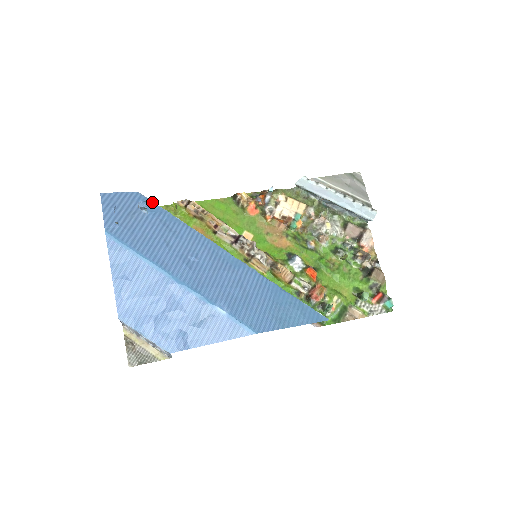
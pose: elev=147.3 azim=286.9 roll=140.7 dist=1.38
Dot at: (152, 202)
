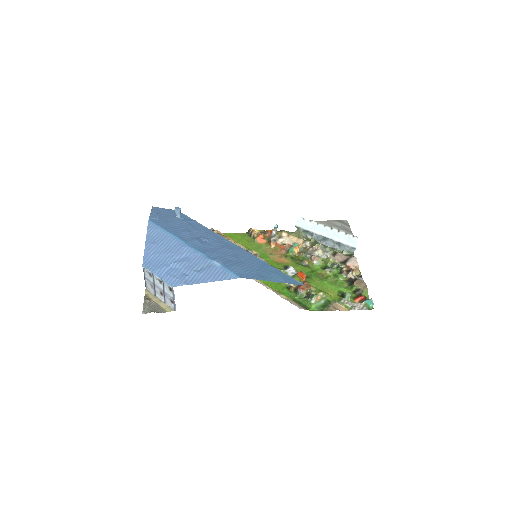
Dot at: (185, 215)
